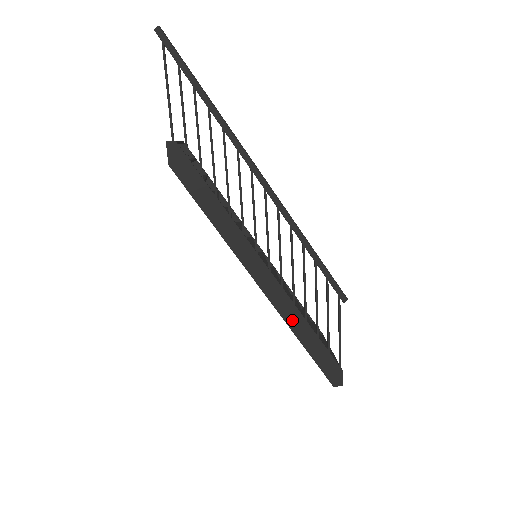
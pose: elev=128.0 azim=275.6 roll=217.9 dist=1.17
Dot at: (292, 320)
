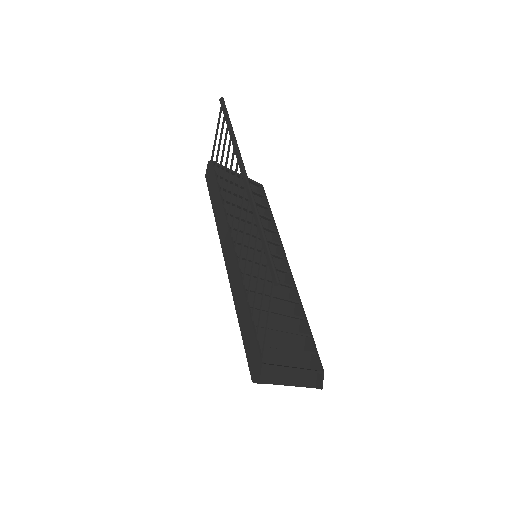
Dot at: (238, 299)
